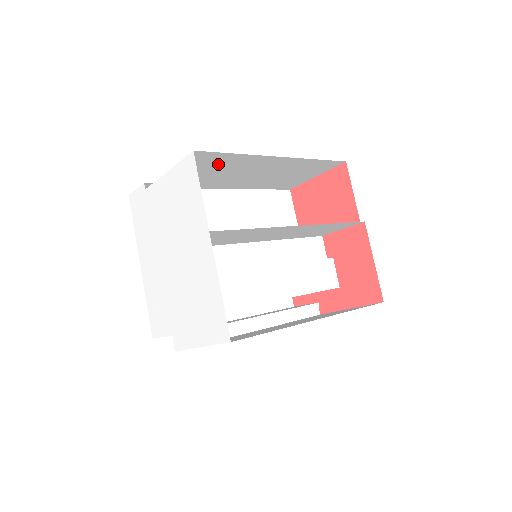
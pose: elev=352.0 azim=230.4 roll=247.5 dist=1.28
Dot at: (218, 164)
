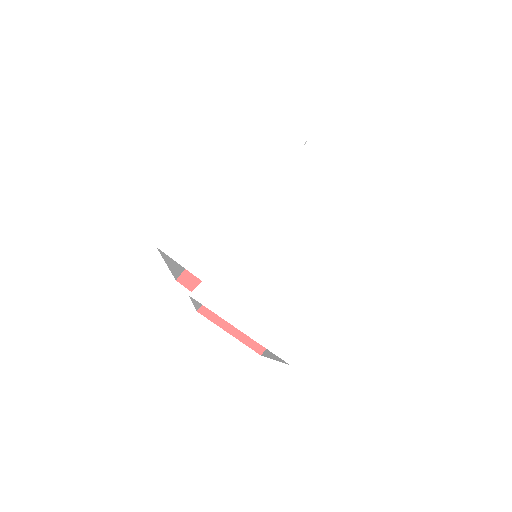
Dot at: occluded
